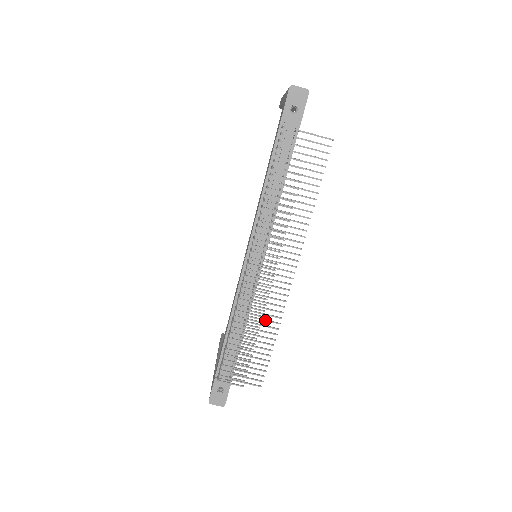
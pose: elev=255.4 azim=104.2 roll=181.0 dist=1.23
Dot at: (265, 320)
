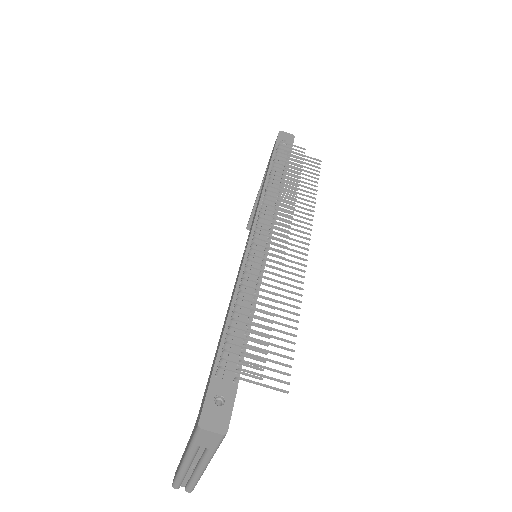
Dot at: (281, 295)
